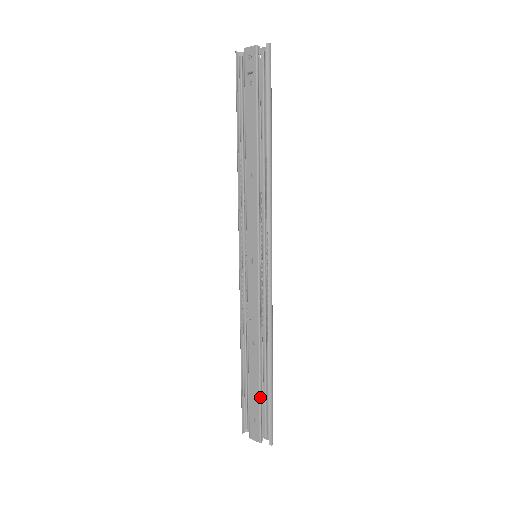
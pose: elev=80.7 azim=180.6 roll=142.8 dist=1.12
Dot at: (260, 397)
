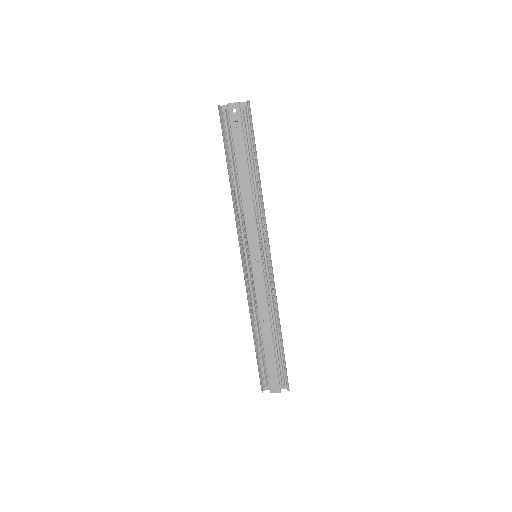
Dot at: (276, 359)
